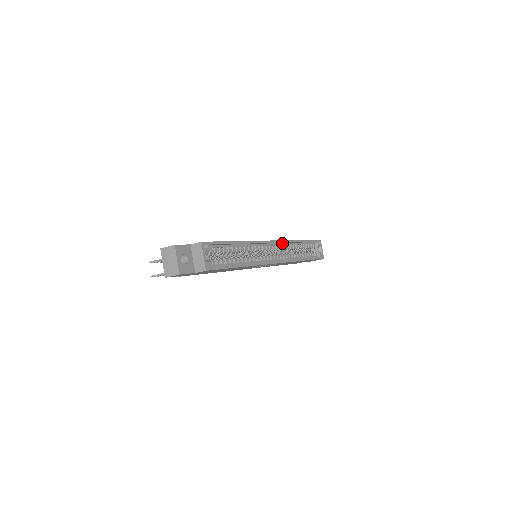
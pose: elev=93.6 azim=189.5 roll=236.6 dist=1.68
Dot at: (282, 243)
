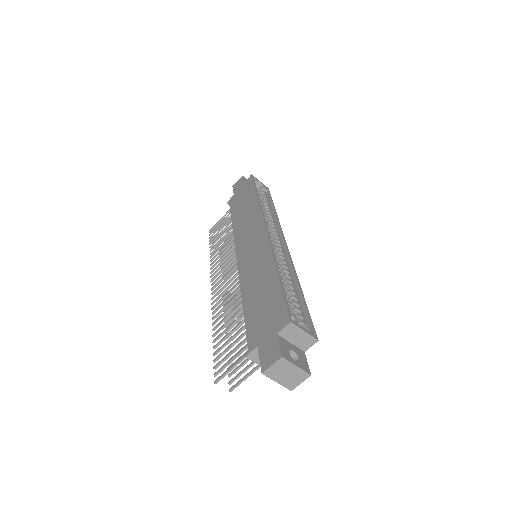
Dot at: occluded
